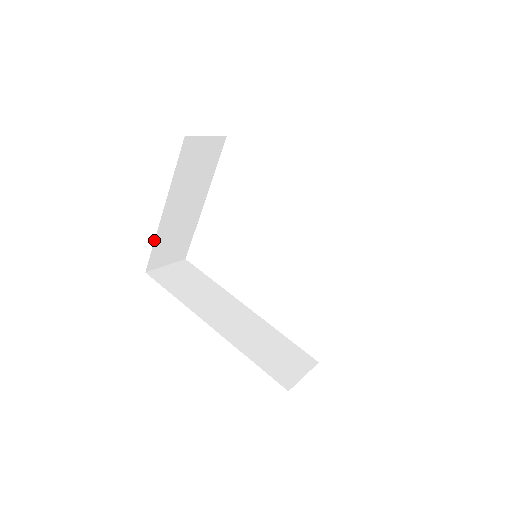
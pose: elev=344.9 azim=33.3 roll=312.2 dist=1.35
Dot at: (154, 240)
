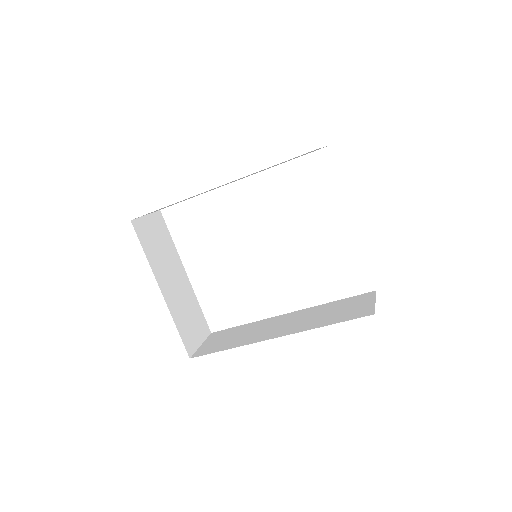
Dot at: occluded
